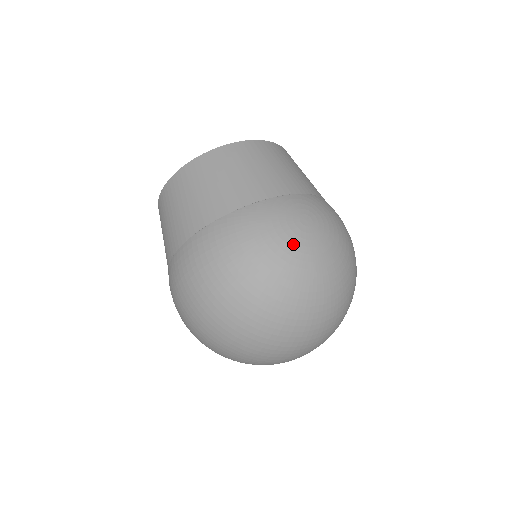
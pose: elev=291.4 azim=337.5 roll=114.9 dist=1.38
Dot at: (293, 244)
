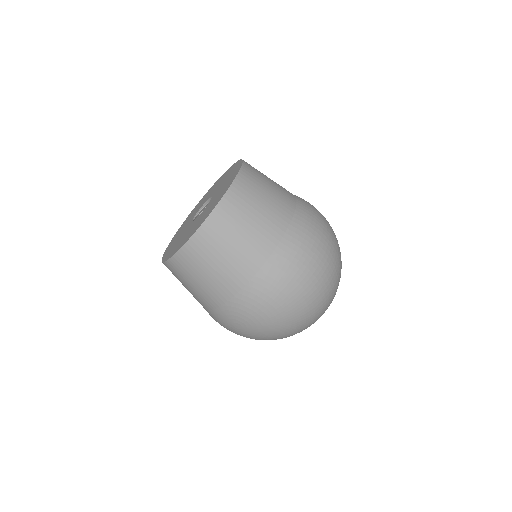
Dot at: (241, 335)
